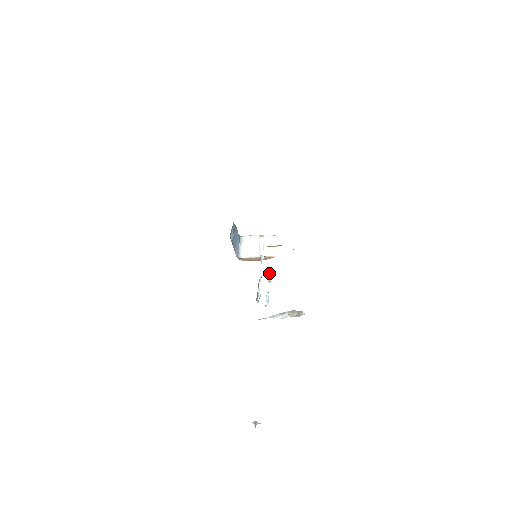
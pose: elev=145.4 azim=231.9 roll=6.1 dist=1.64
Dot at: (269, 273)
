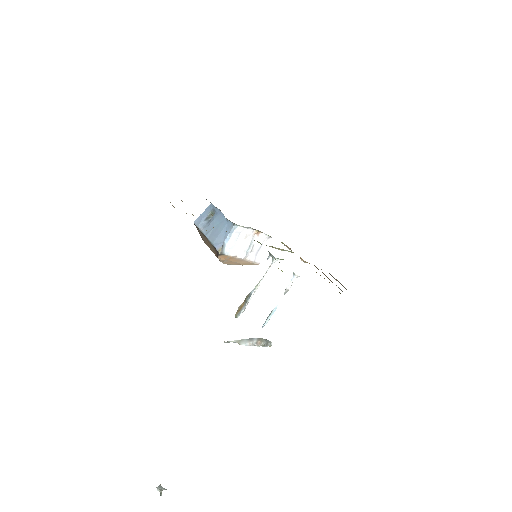
Dot at: (291, 282)
